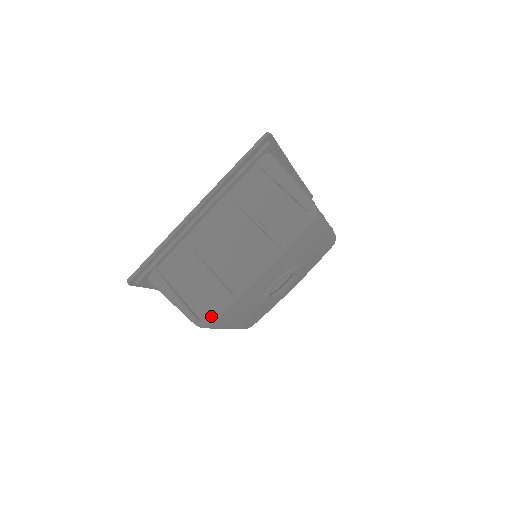
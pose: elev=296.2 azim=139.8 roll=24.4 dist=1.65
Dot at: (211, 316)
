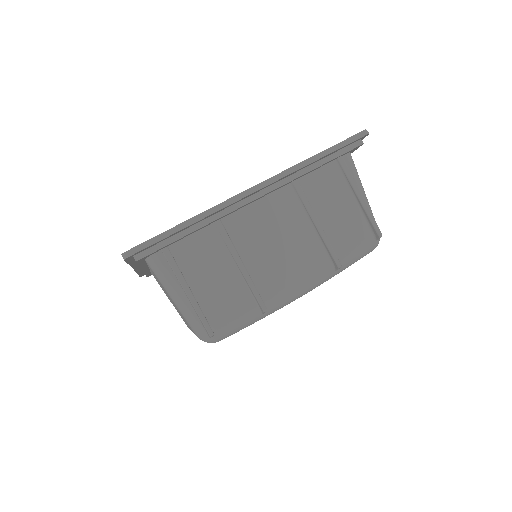
Dot at: (228, 332)
